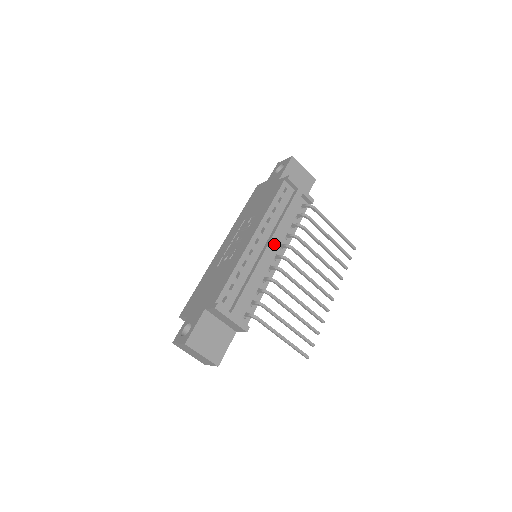
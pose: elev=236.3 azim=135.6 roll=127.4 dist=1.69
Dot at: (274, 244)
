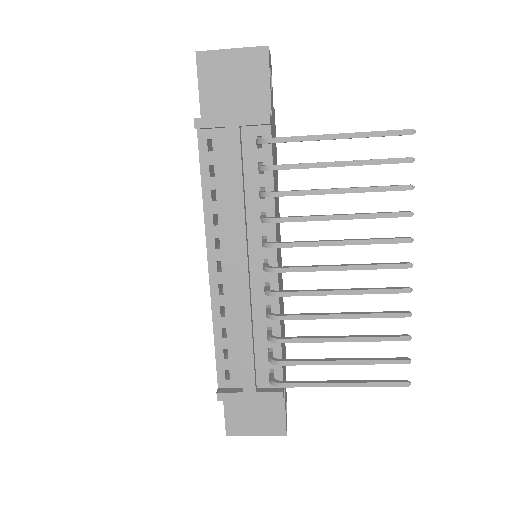
Dot at: (244, 255)
